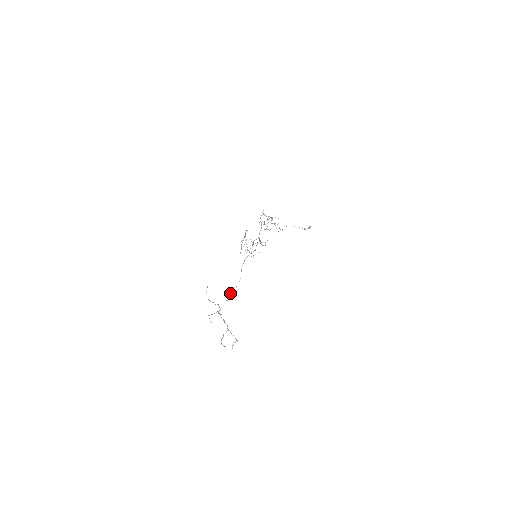
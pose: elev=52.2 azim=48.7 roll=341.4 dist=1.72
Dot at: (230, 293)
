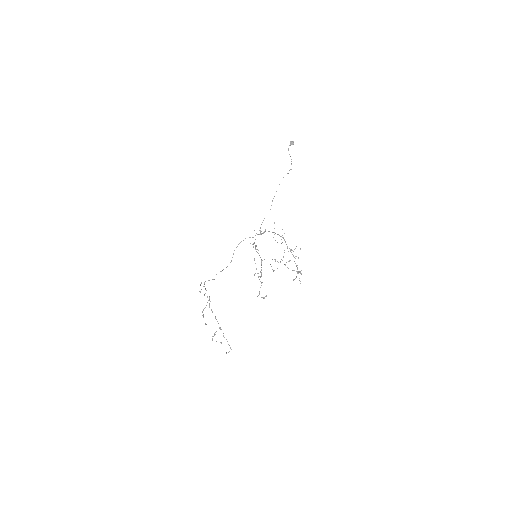
Dot at: occluded
